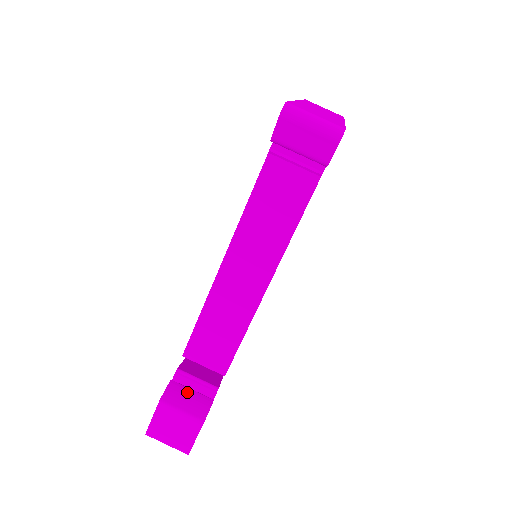
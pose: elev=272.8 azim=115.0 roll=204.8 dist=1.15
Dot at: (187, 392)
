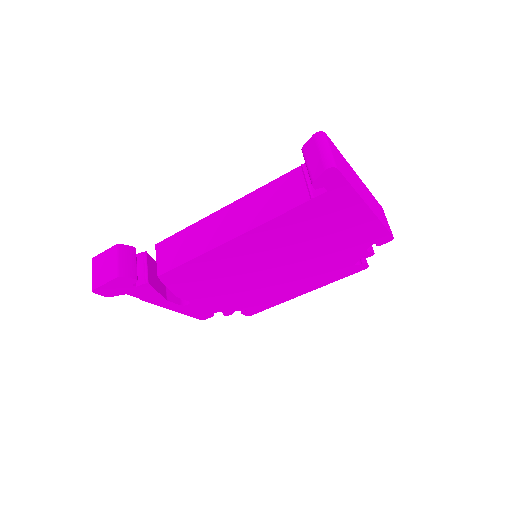
Dot at: (133, 260)
